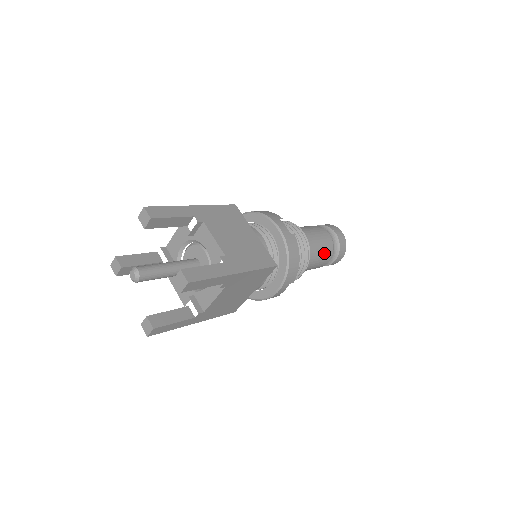
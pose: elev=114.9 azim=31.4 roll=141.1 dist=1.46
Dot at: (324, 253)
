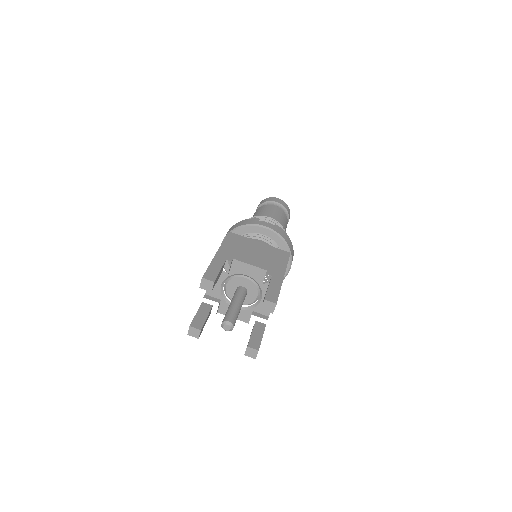
Dot at: (285, 222)
